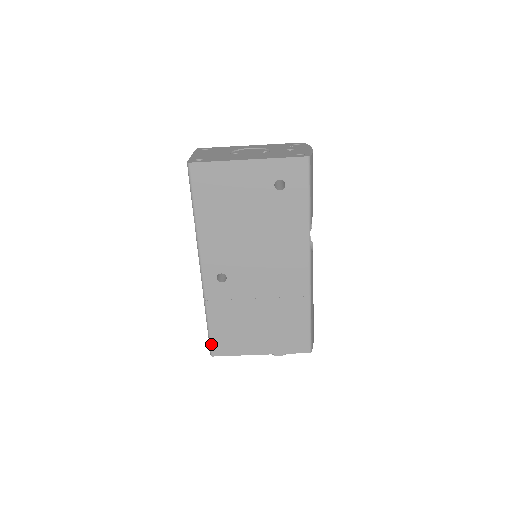
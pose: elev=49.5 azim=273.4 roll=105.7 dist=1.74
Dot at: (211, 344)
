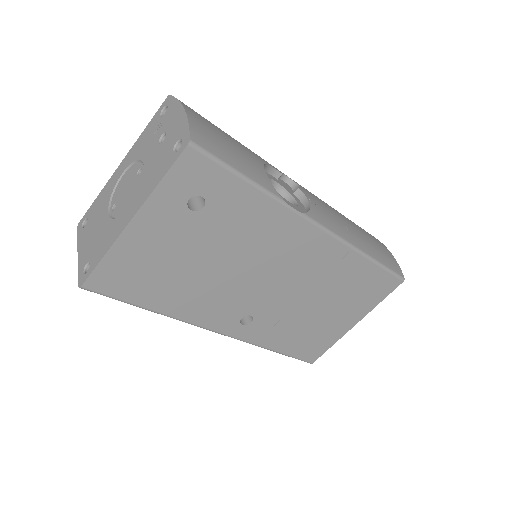
Dot at: (300, 359)
